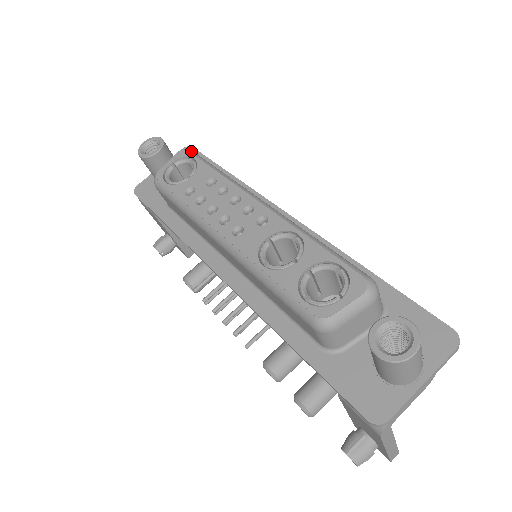
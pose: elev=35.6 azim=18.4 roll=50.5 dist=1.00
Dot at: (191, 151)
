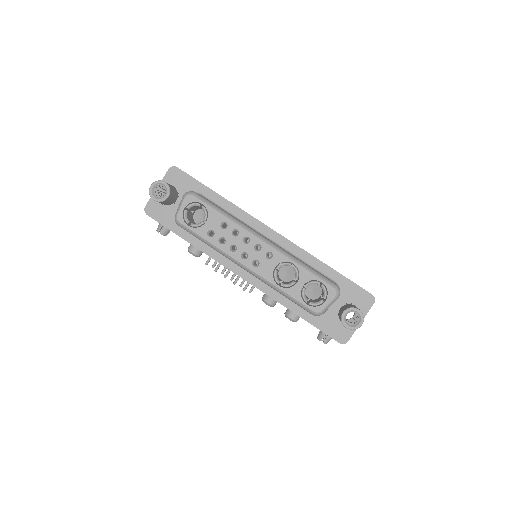
Dot at: (195, 195)
